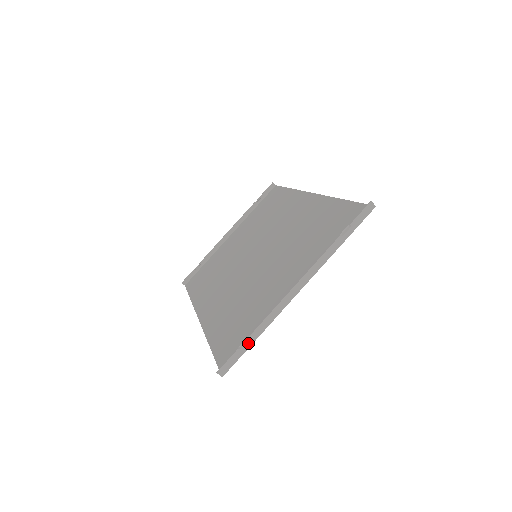
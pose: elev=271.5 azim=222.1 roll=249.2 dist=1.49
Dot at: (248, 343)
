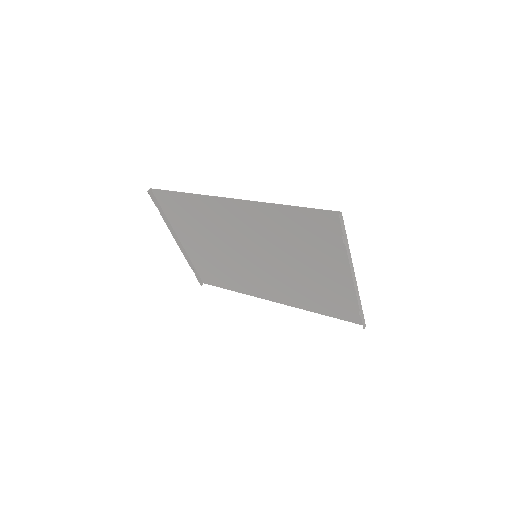
Dot at: (361, 311)
